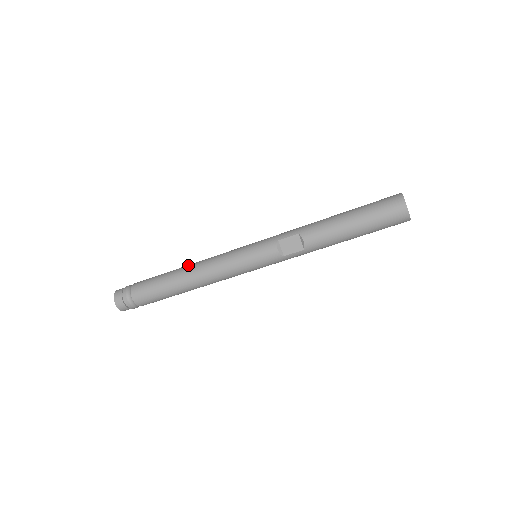
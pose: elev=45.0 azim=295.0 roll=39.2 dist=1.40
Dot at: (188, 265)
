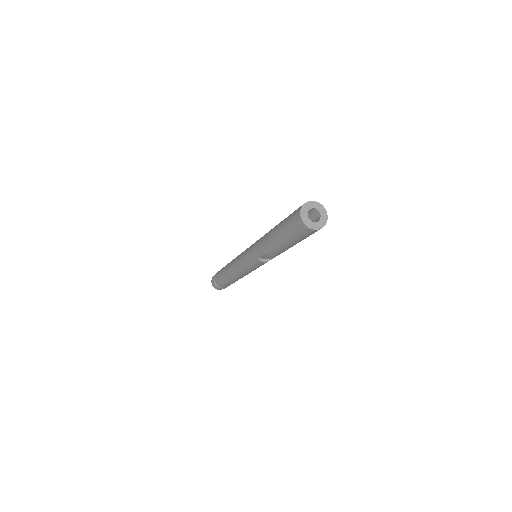
Dot at: (228, 270)
